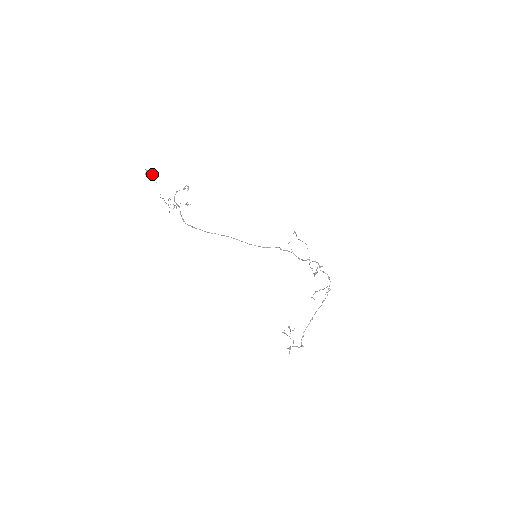
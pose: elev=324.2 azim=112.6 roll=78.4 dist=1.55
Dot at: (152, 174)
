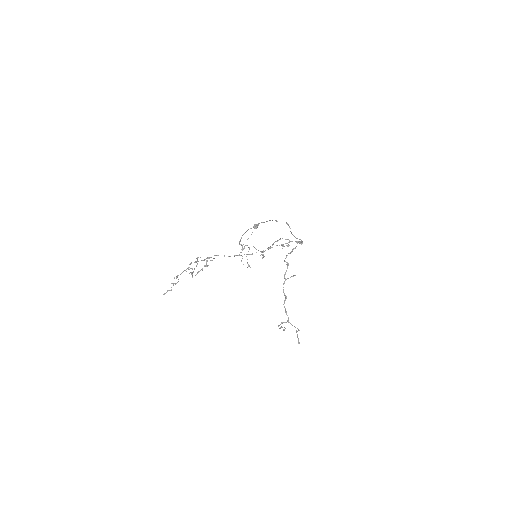
Dot at: occluded
